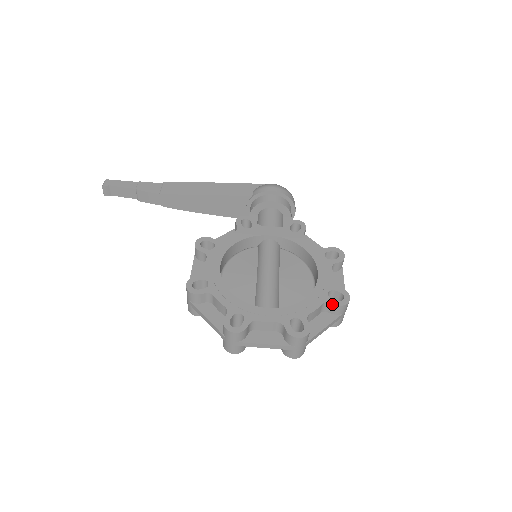
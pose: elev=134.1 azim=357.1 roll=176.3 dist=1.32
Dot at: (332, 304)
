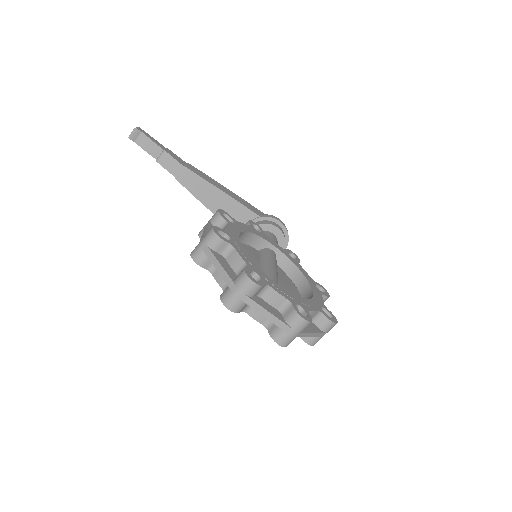
Dot at: (325, 316)
